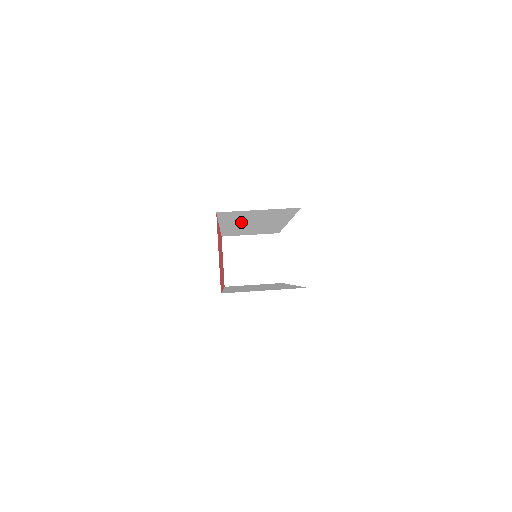
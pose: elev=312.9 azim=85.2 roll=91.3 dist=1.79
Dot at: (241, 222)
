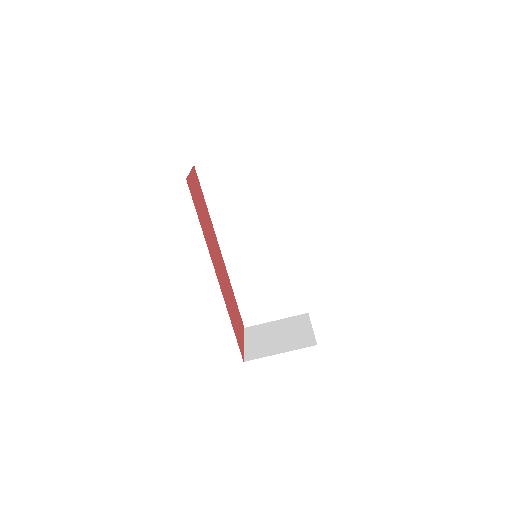
Dot at: occluded
